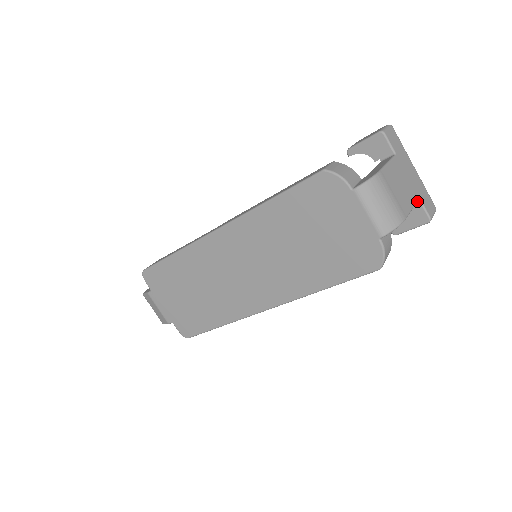
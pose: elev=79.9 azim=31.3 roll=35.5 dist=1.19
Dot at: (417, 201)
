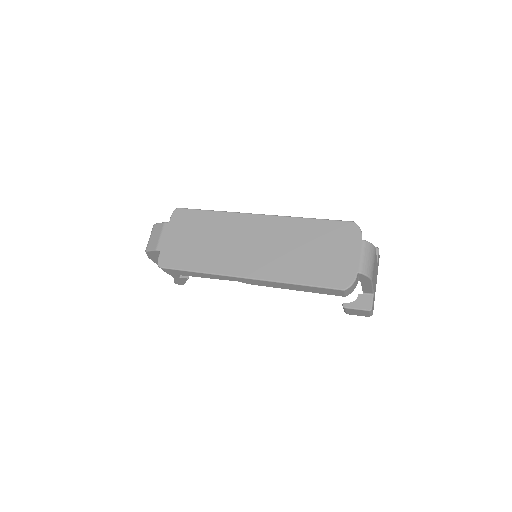
Dot at: (371, 294)
